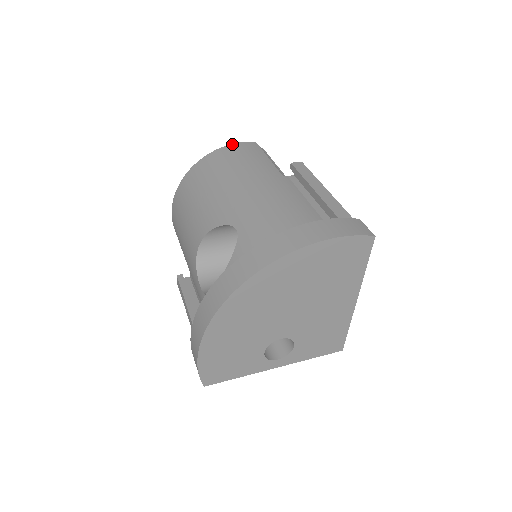
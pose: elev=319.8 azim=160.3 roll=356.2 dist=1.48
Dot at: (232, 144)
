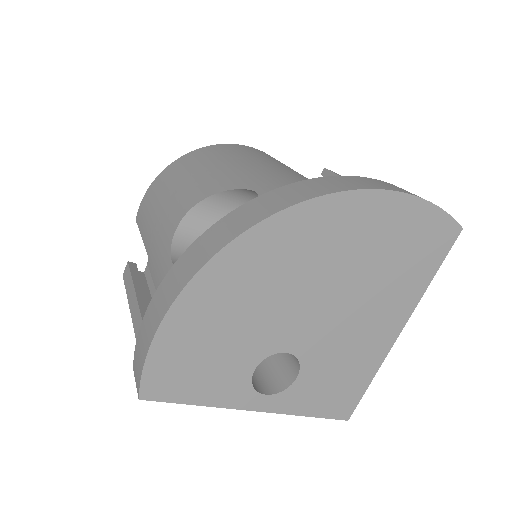
Dot at: (247, 146)
